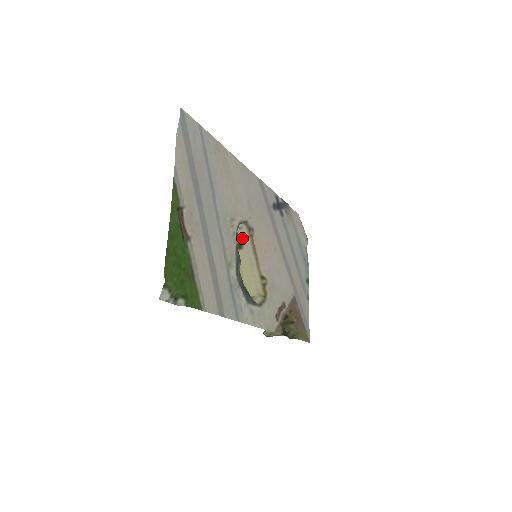
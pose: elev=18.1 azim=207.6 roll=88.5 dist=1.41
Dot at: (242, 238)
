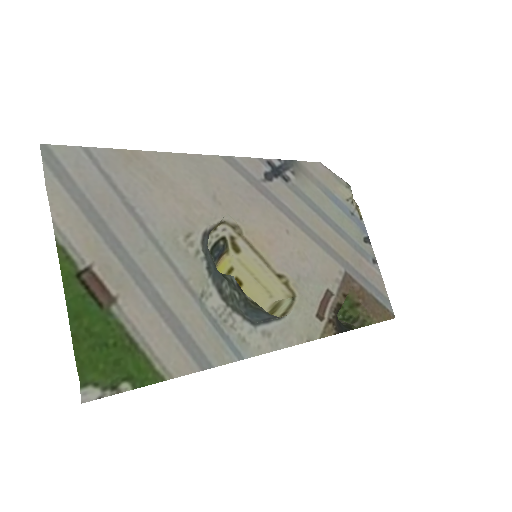
Dot at: (233, 240)
